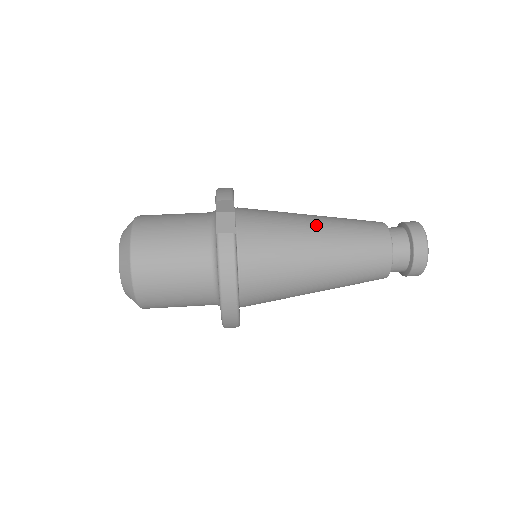
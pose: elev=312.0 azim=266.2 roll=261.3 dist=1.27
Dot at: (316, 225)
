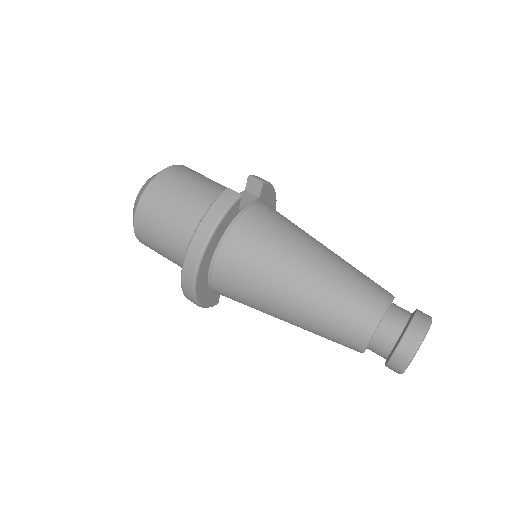
Dot at: (322, 249)
